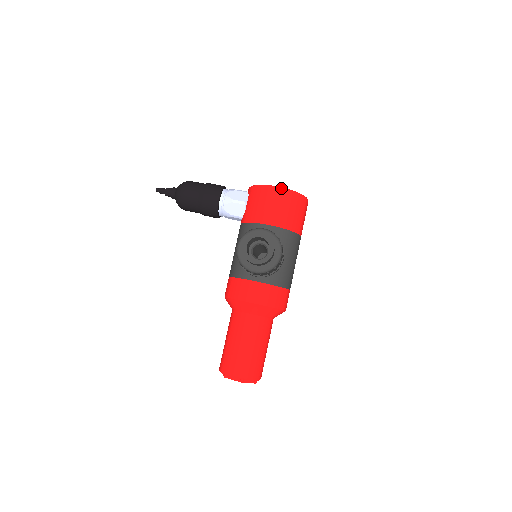
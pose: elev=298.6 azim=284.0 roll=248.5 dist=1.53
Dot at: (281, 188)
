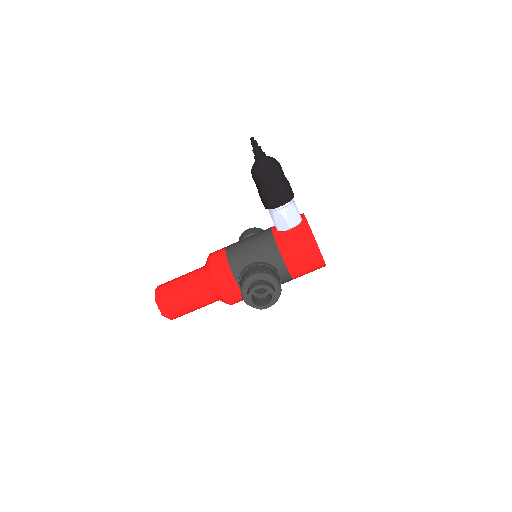
Dot at: (320, 254)
